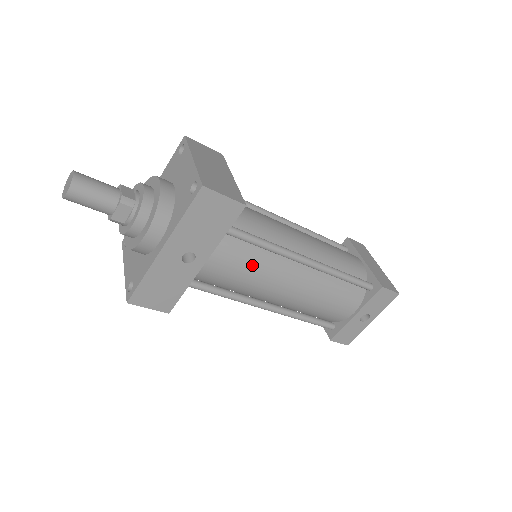
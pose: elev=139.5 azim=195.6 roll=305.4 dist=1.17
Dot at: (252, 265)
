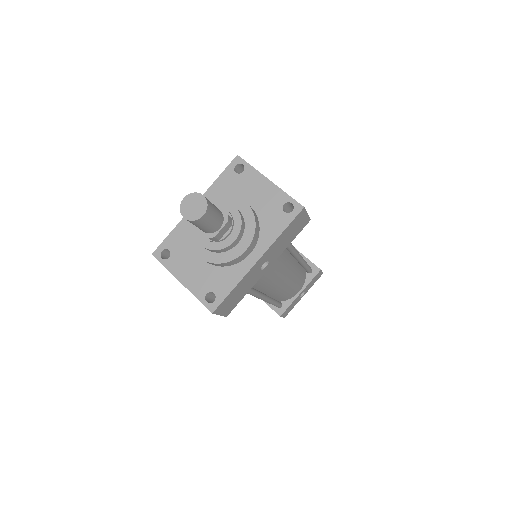
Dot at: (282, 265)
